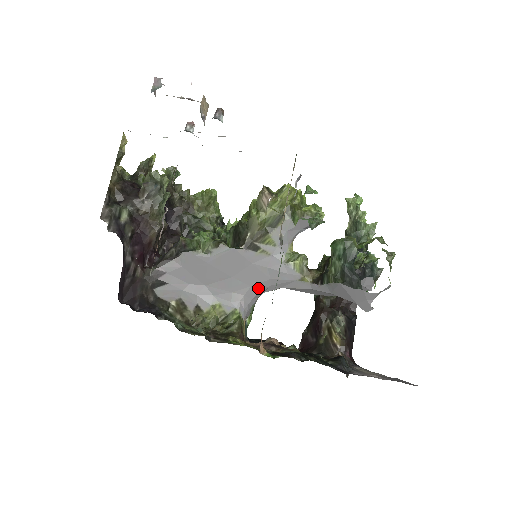
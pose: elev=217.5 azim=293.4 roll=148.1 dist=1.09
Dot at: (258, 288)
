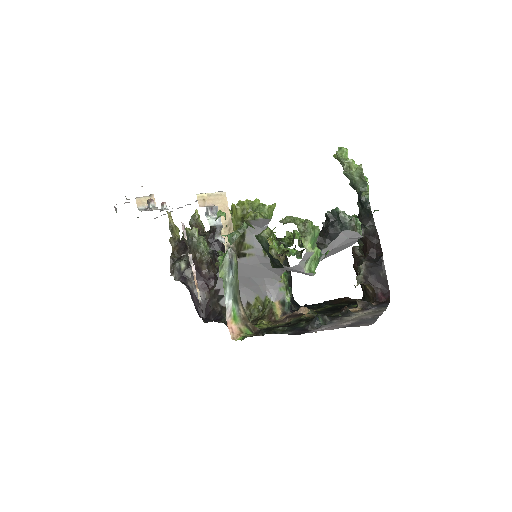
Dot at: (269, 277)
